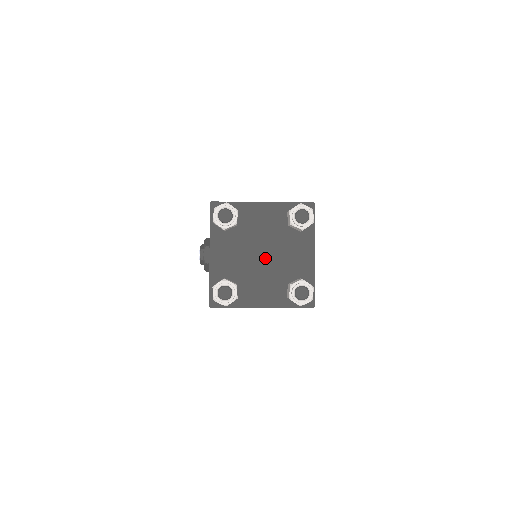
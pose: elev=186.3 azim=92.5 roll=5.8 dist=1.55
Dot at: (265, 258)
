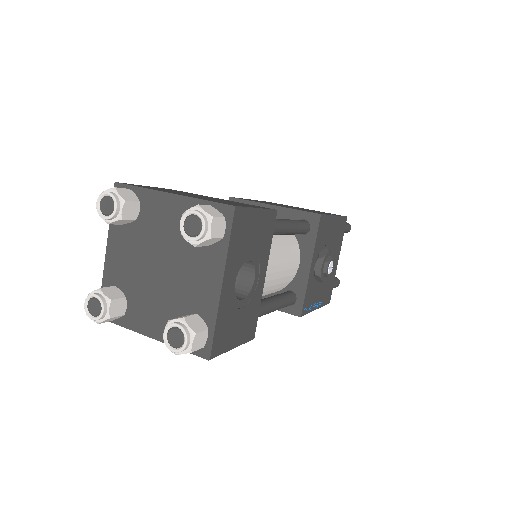
Dot at: (162, 272)
